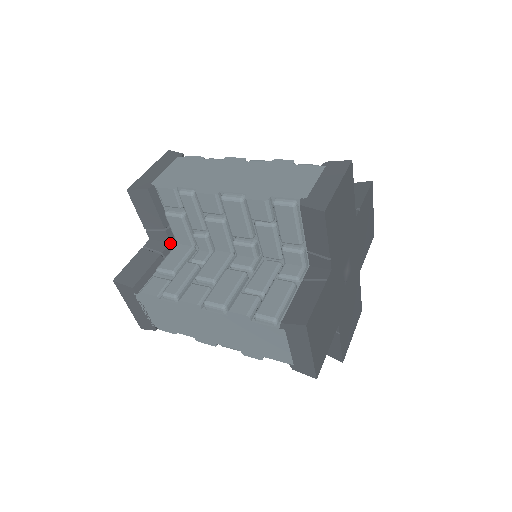
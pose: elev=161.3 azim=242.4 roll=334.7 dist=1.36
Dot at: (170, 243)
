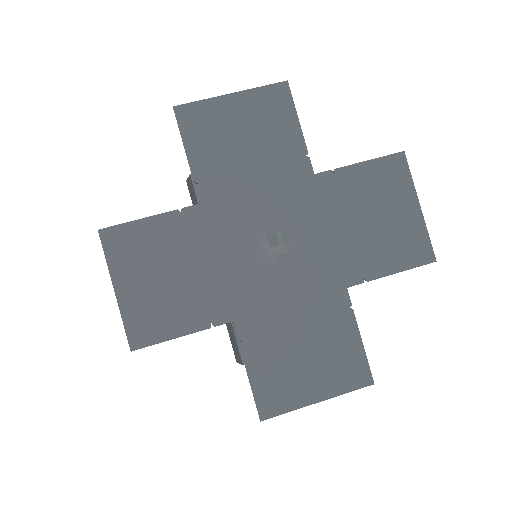
Dot at: occluded
